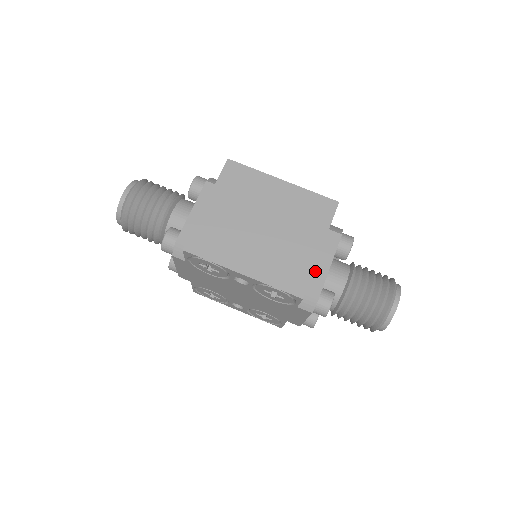
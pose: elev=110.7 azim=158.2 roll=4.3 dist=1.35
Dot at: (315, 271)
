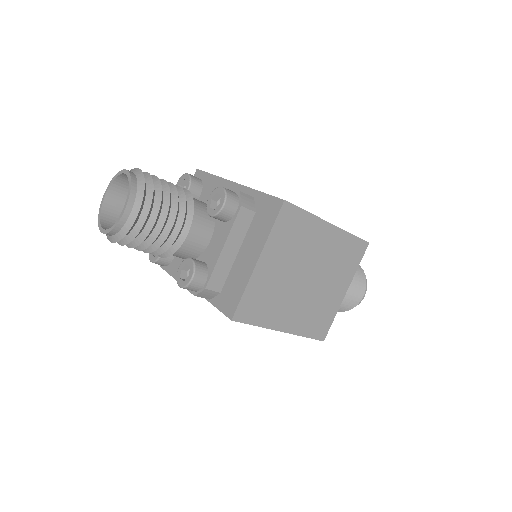
Dot at: occluded
